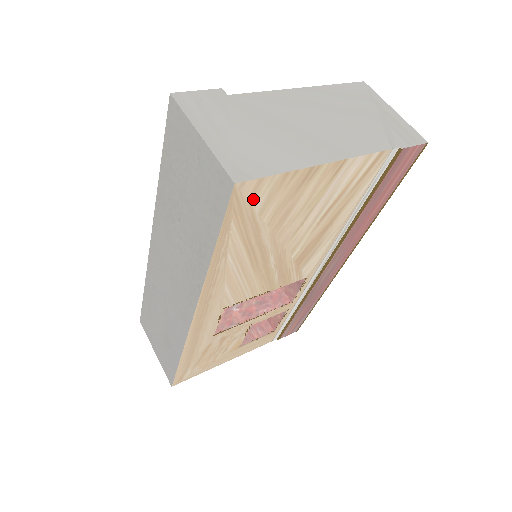
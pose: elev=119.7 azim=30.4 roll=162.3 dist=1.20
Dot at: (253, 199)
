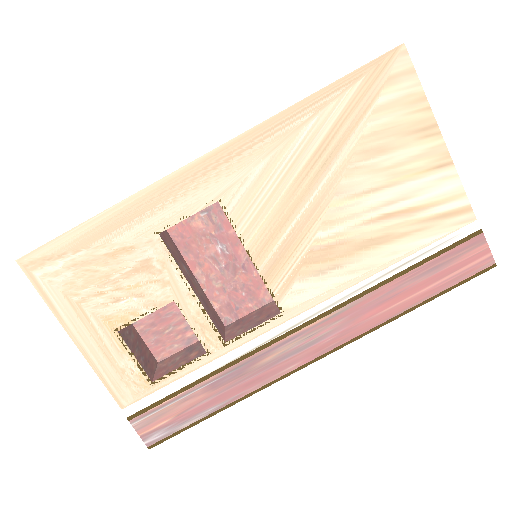
Dot at: (391, 83)
